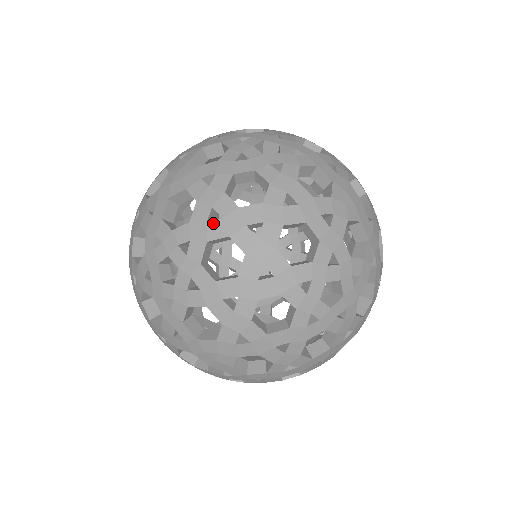
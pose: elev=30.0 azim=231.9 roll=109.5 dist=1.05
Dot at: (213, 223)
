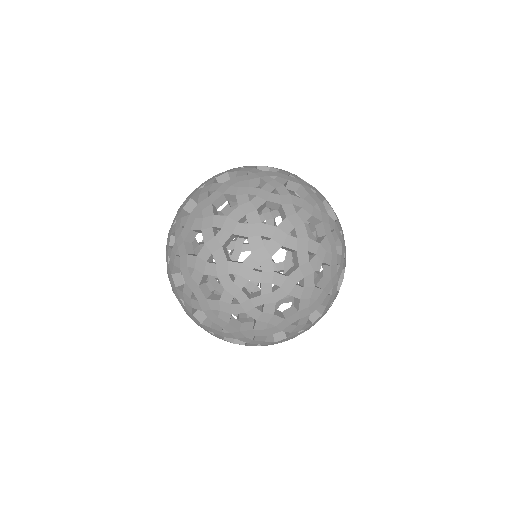
Dot at: (268, 244)
